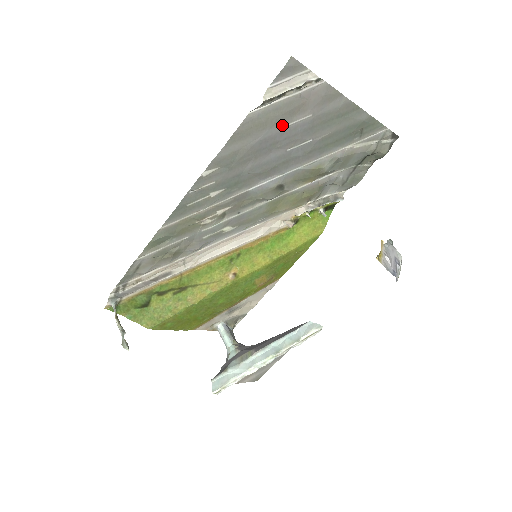
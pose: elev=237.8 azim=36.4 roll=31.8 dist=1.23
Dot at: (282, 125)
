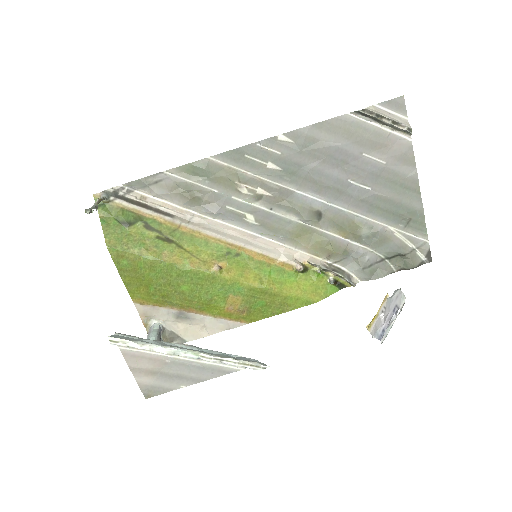
Dot at: (361, 150)
